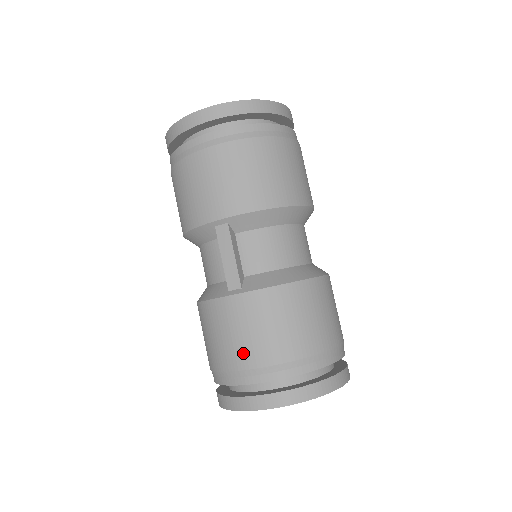
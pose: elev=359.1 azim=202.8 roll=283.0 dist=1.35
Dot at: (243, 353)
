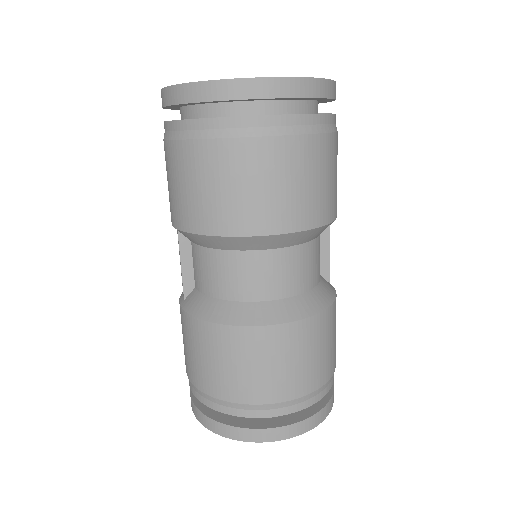
Dot at: occluded
